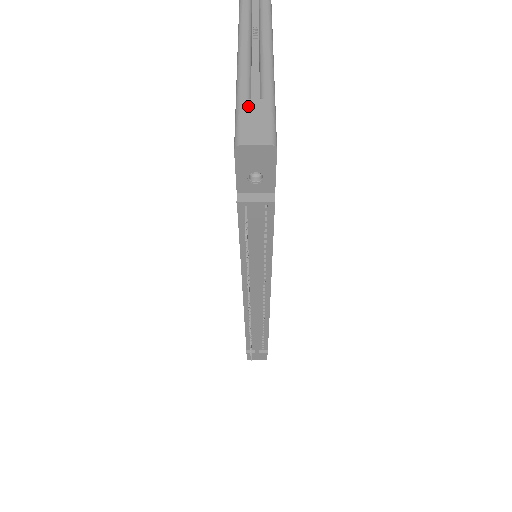
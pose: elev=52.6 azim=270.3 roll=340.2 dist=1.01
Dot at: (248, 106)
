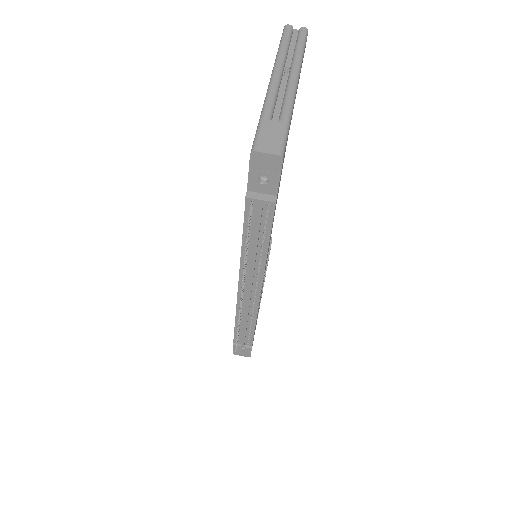
Dot at: (268, 124)
